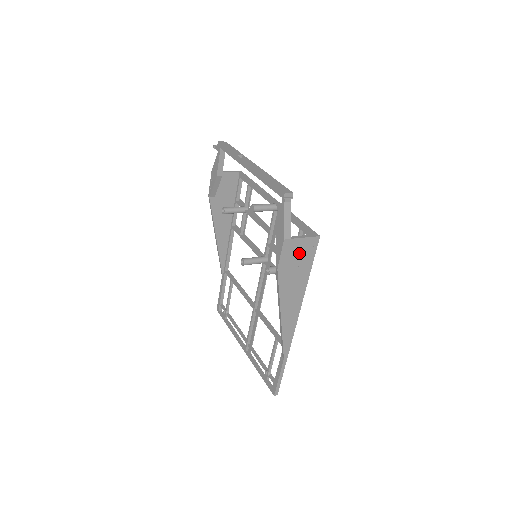
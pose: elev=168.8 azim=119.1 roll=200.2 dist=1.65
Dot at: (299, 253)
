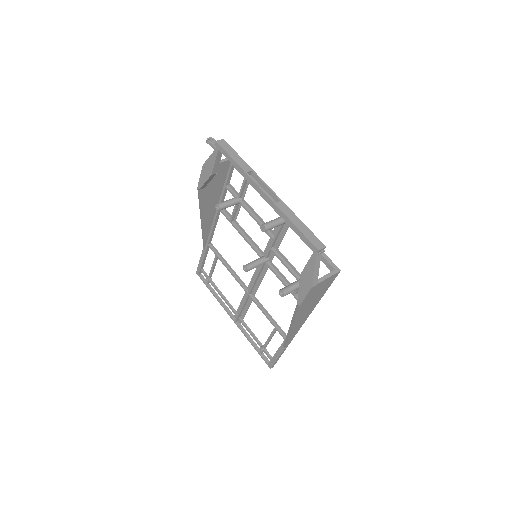
Dot at: (320, 288)
